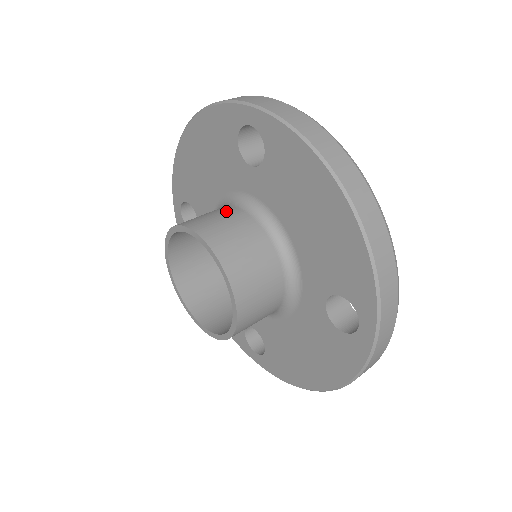
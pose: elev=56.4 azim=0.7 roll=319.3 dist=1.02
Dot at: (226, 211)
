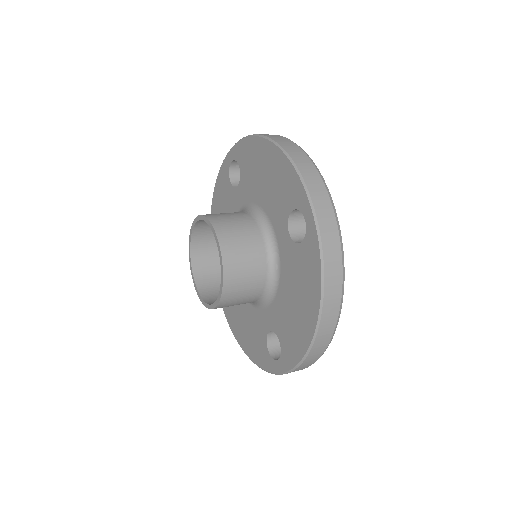
Dot at: (253, 237)
